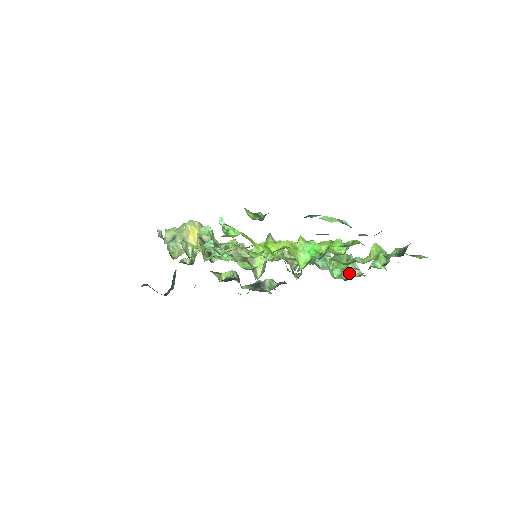
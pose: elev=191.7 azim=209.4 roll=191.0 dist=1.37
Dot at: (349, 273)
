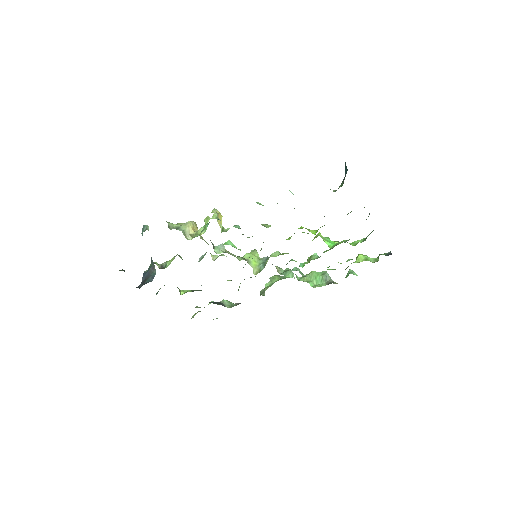
Dot at: (328, 281)
